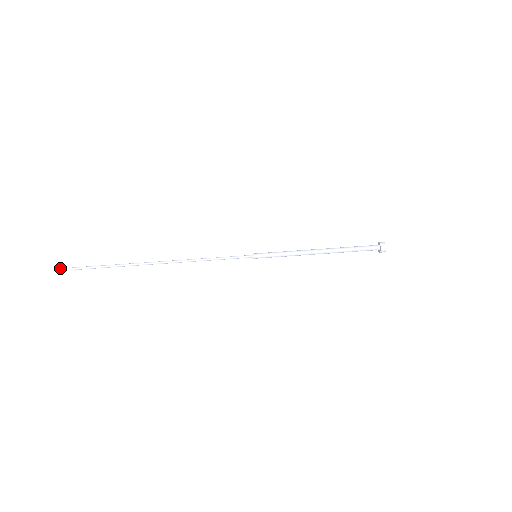
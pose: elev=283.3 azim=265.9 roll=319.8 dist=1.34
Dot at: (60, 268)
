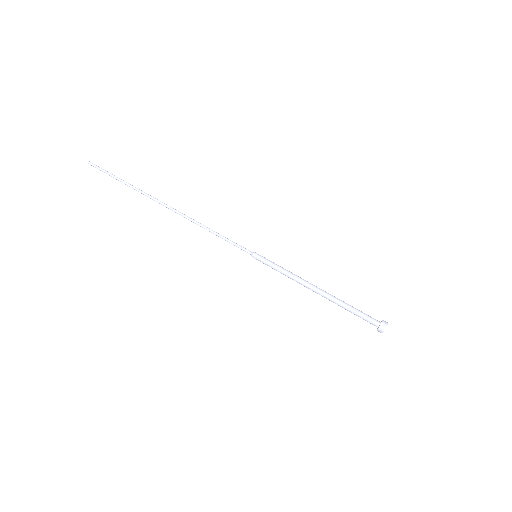
Dot at: occluded
